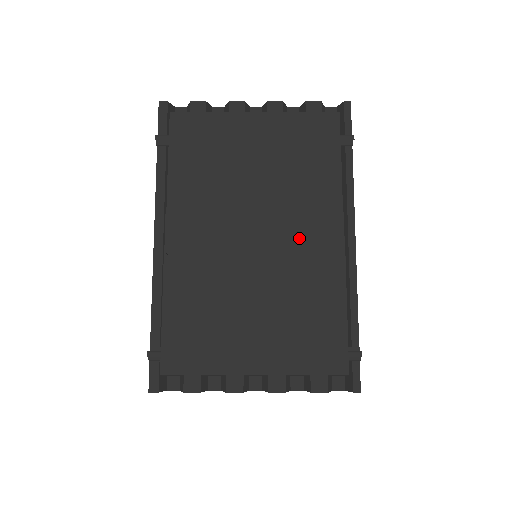
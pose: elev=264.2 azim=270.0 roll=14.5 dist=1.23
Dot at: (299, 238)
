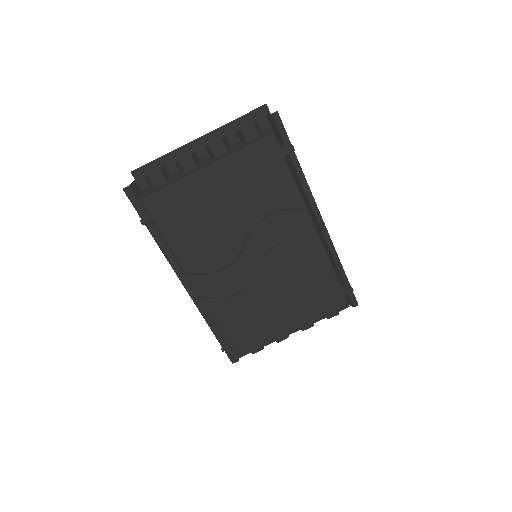
Dot at: (285, 246)
